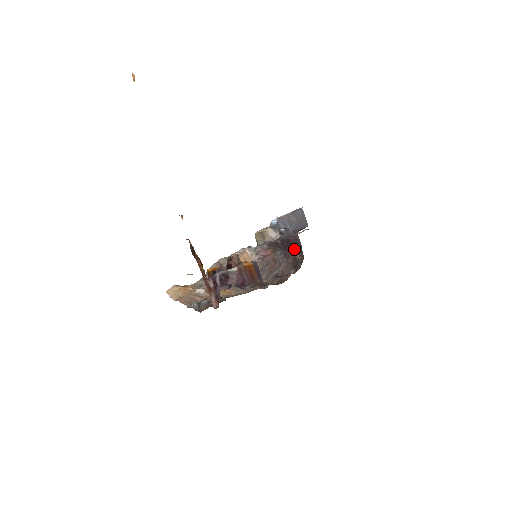
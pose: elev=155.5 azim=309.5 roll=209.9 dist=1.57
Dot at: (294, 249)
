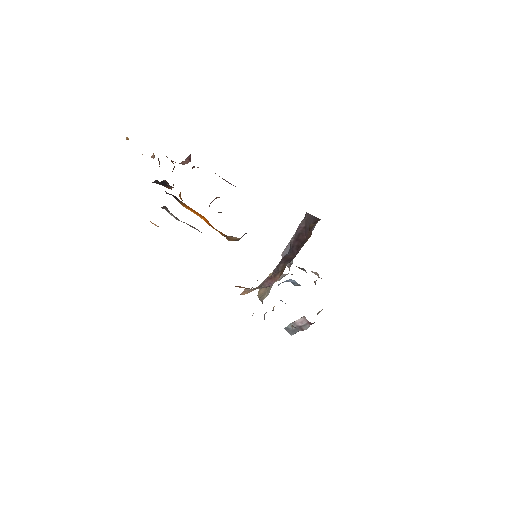
Dot at: (307, 236)
